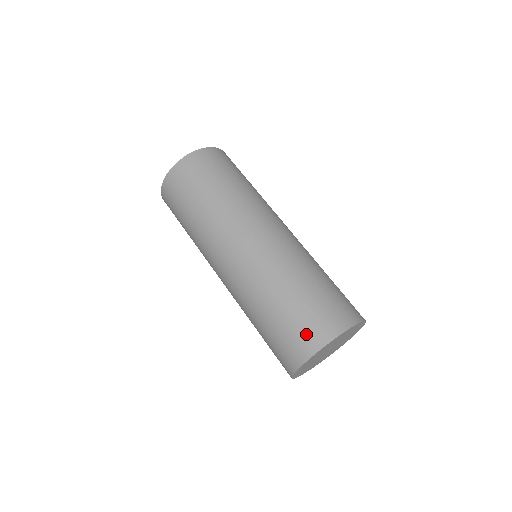
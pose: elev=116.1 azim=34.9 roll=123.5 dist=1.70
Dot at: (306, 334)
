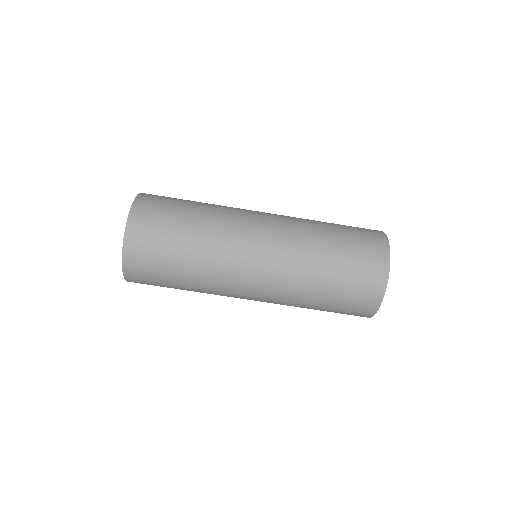
Dot at: (367, 285)
